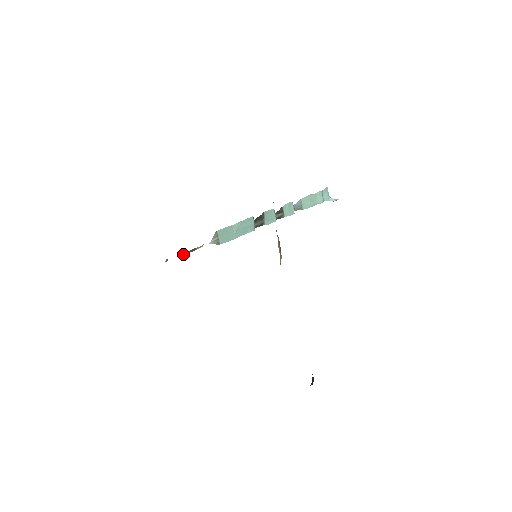
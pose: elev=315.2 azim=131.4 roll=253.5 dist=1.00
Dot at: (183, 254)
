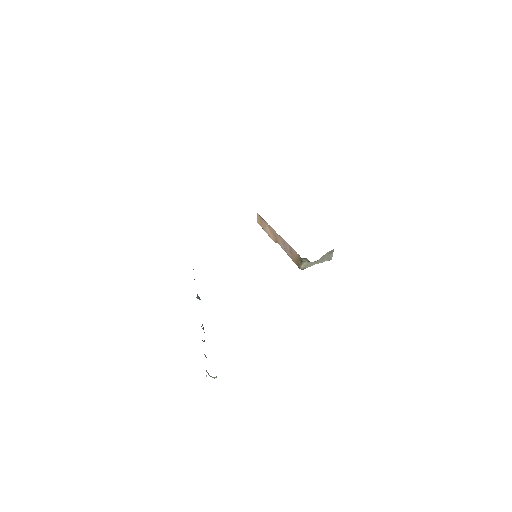
Dot at: occluded
